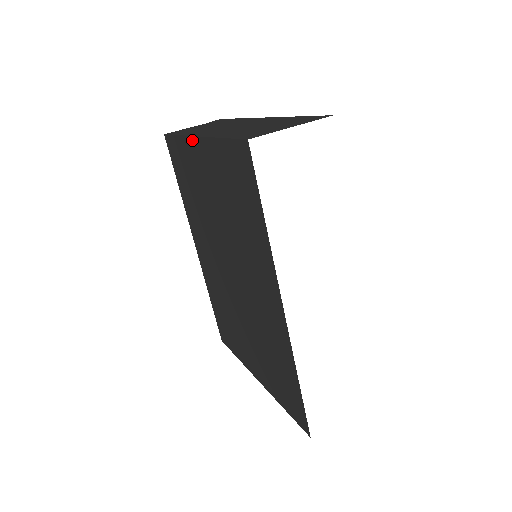
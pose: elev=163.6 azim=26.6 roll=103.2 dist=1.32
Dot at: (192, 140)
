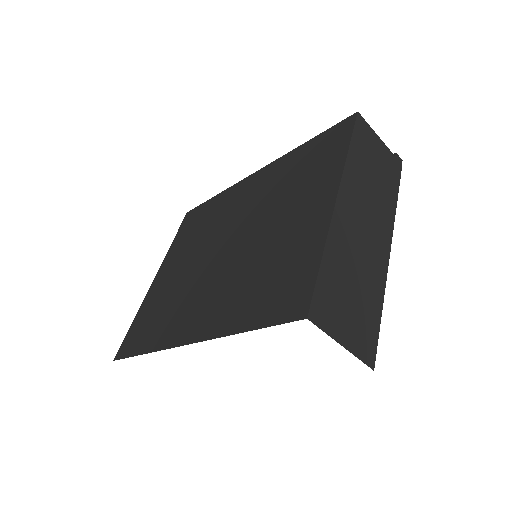
Dot at: (336, 185)
